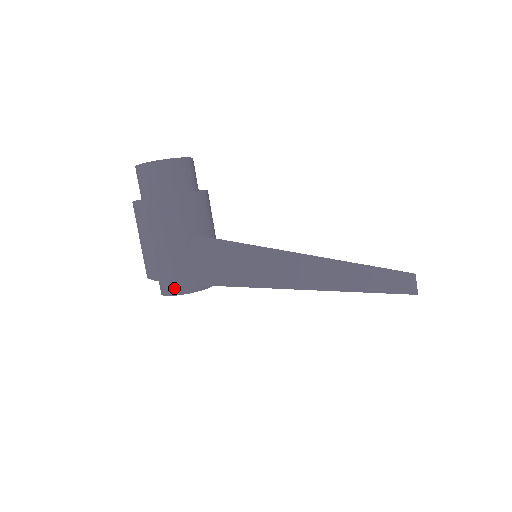
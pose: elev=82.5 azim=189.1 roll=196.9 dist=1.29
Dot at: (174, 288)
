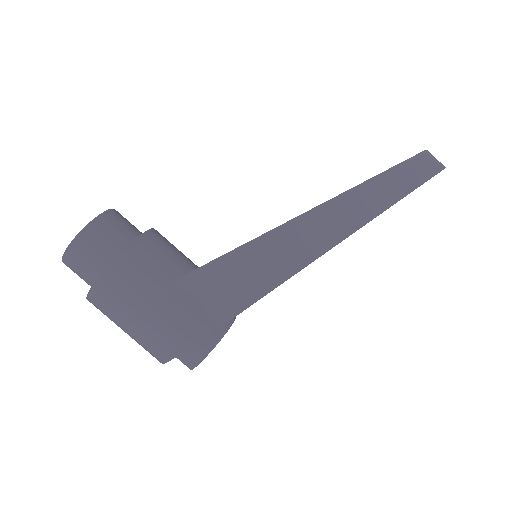
Dot at: (196, 353)
